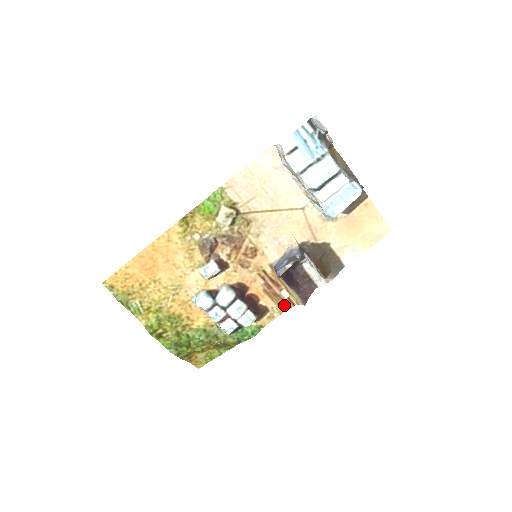
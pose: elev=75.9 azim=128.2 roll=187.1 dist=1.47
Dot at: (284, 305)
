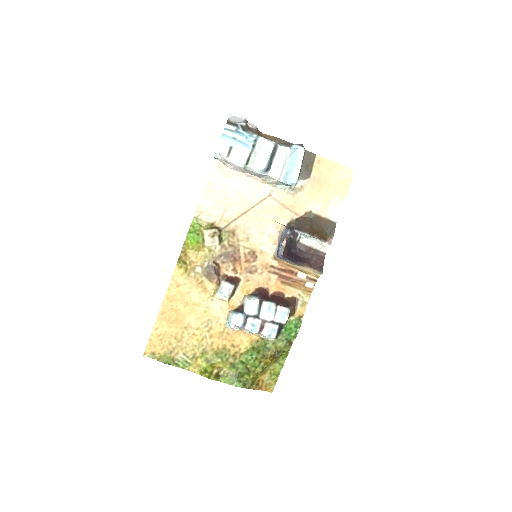
Dot at: (307, 286)
